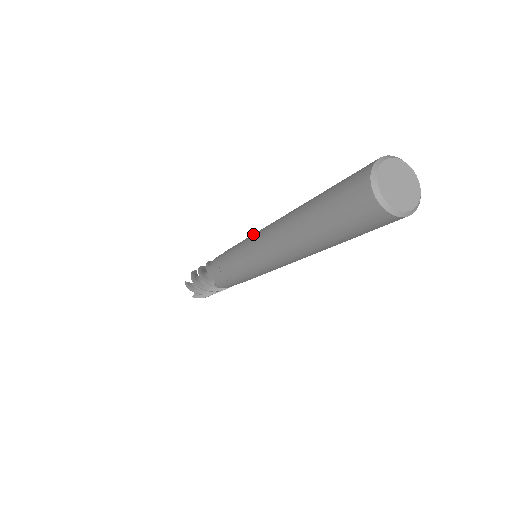
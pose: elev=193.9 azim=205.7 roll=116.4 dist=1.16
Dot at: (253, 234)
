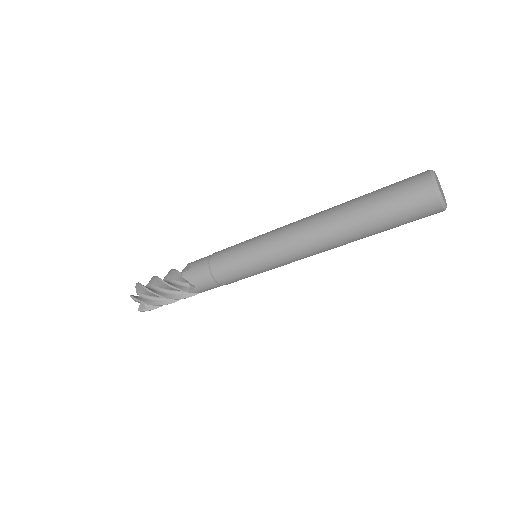
Dot at: (264, 235)
